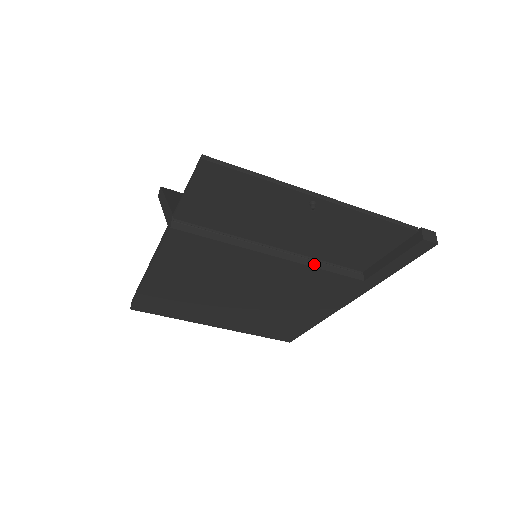
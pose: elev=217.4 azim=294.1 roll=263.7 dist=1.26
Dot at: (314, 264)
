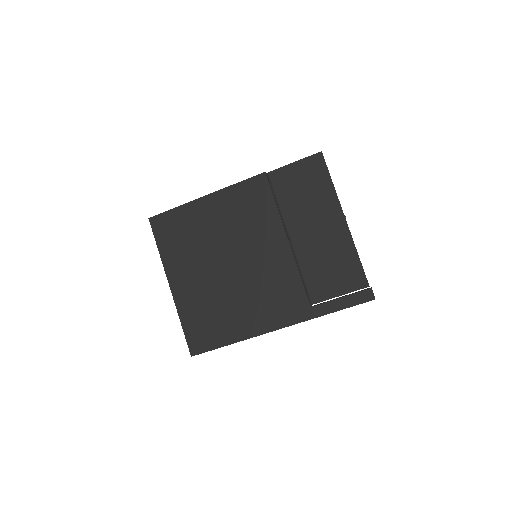
Dot at: (298, 267)
